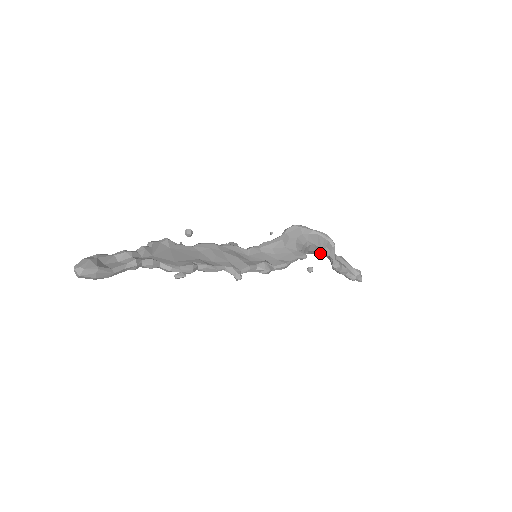
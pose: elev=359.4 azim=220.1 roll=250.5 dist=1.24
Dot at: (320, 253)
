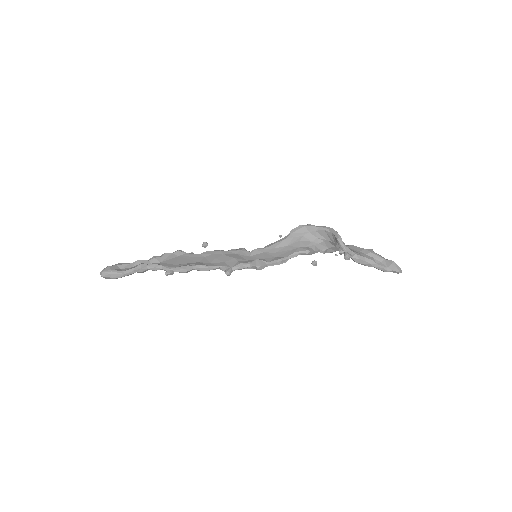
Dot at: occluded
